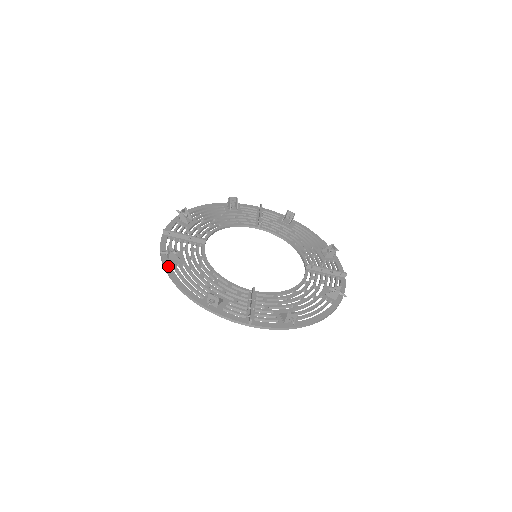
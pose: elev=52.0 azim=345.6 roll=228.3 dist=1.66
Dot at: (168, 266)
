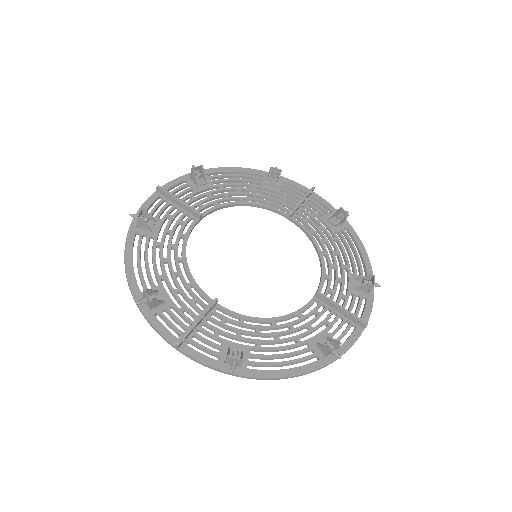
Dot at: (131, 234)
